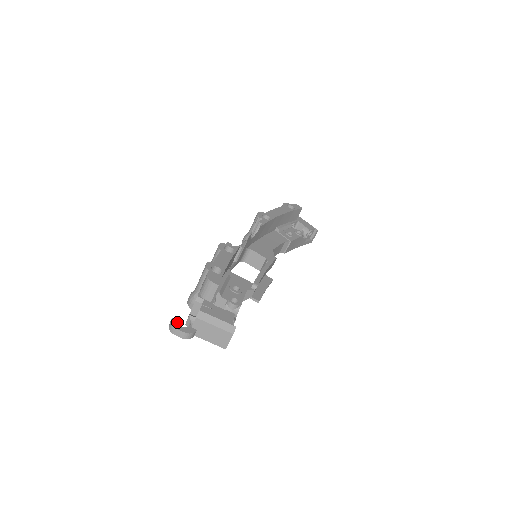
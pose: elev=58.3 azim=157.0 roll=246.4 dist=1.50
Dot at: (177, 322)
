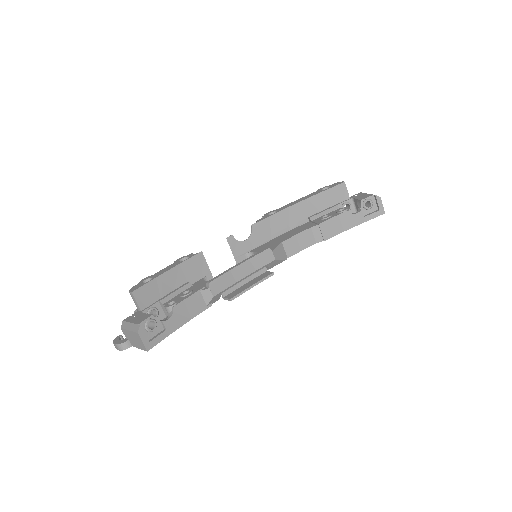
Dot at: (119, 337)
